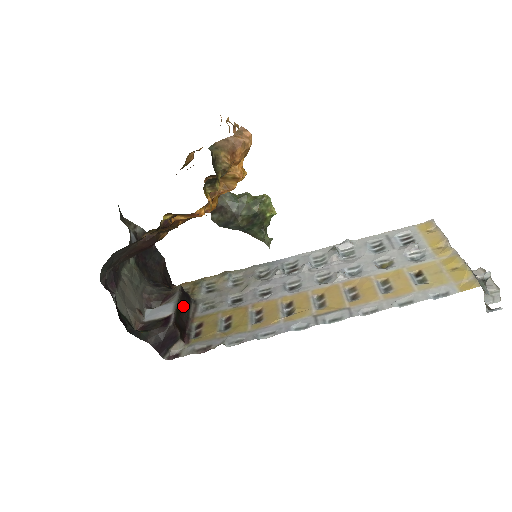
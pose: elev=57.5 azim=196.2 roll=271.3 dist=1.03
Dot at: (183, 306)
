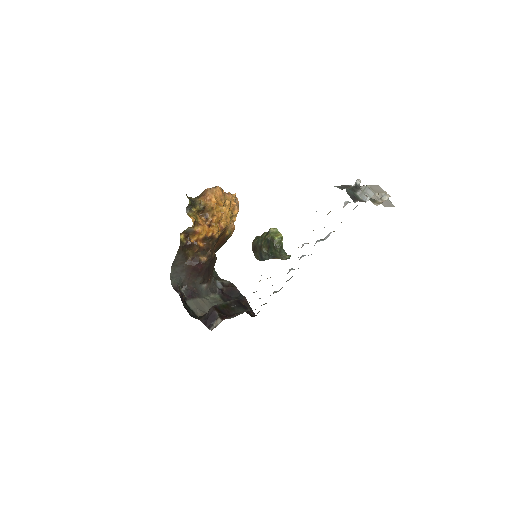
Dot at: (234, 308)
